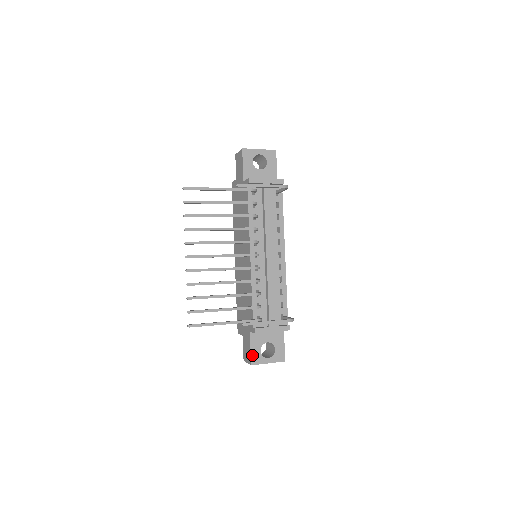
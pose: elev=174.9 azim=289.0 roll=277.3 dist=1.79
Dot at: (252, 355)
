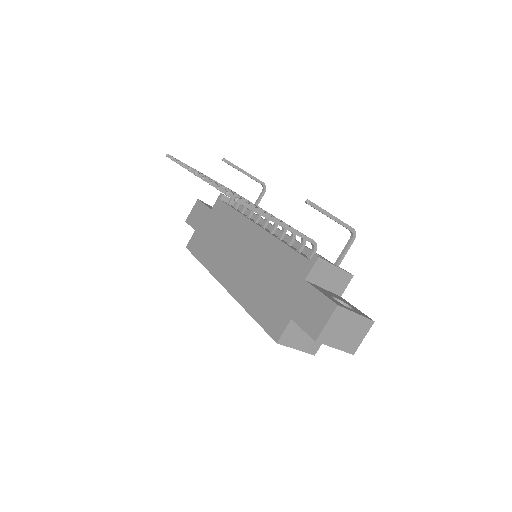
Dot at: (329, 298)
